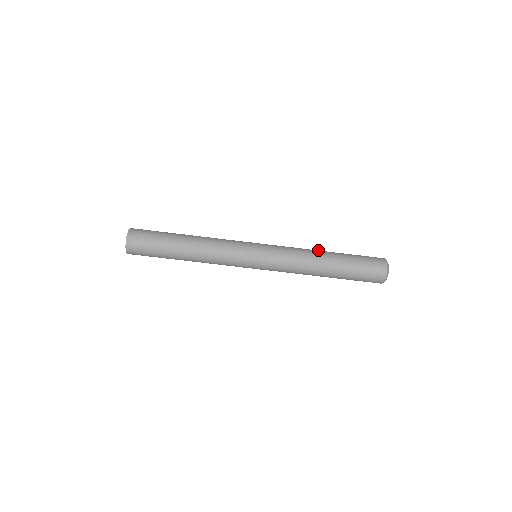
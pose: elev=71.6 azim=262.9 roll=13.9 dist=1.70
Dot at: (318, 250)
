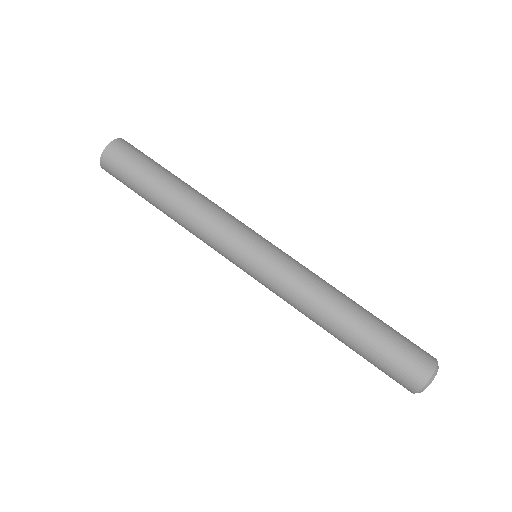
Dot at: occluded
